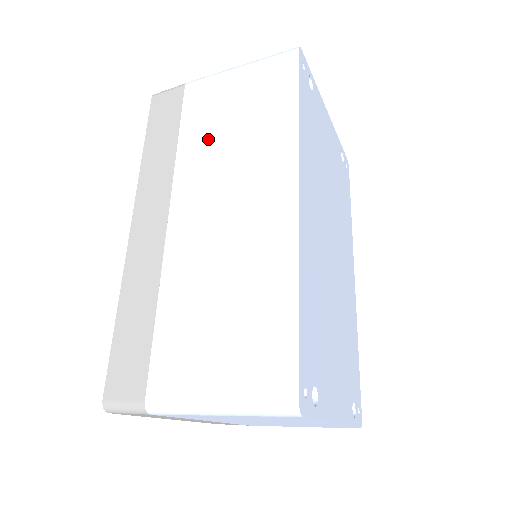
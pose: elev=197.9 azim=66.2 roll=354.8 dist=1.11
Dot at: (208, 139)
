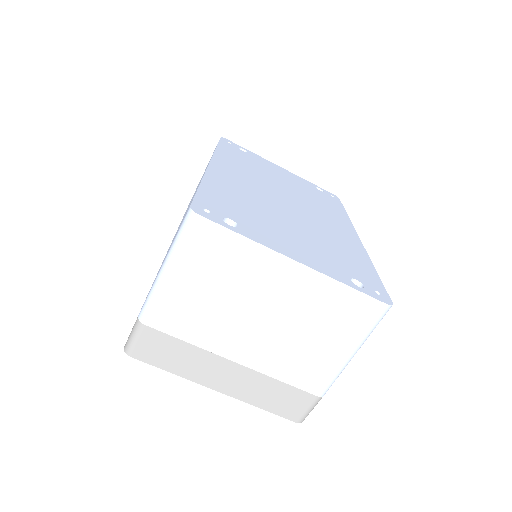
Dot at: occluded
